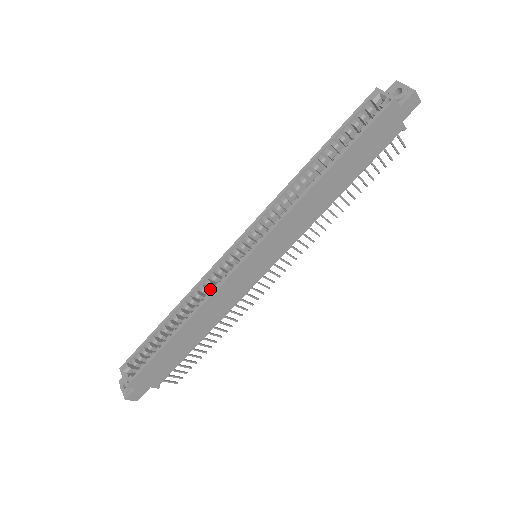
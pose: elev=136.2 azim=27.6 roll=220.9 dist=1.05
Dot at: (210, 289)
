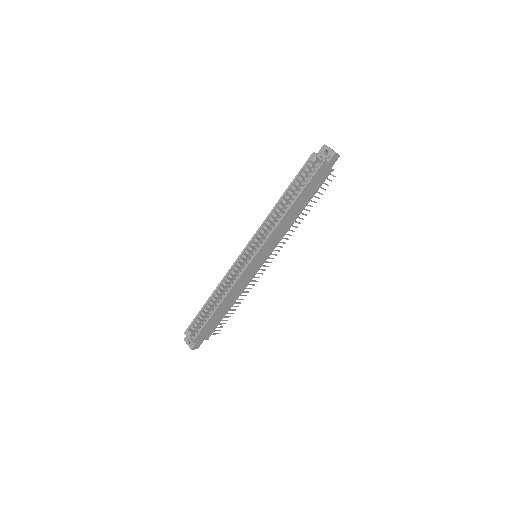
Dot at: (231, 279)
